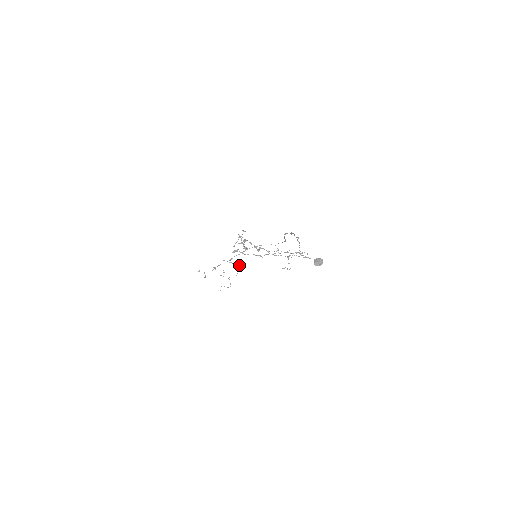
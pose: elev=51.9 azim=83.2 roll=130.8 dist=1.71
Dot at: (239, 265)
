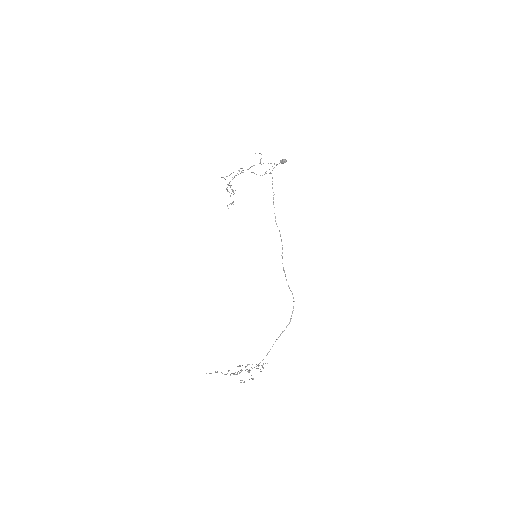
Dot at: occluded
